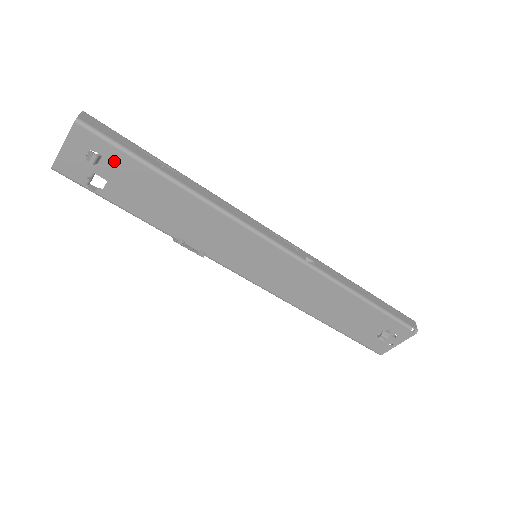
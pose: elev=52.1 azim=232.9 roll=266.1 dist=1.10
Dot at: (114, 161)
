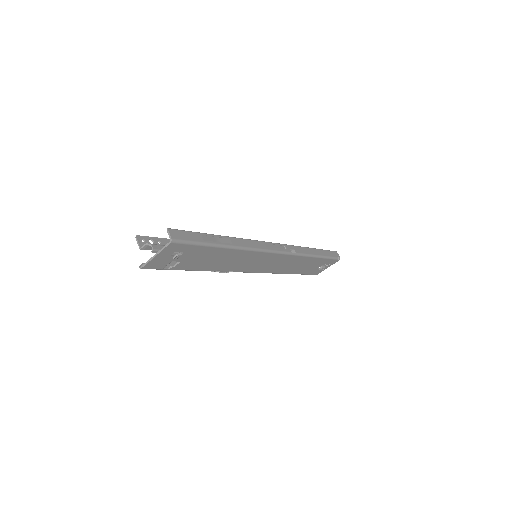
Dot at: (190, 251)
